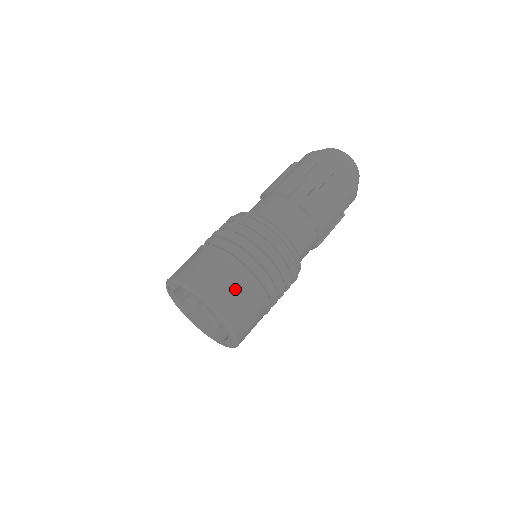
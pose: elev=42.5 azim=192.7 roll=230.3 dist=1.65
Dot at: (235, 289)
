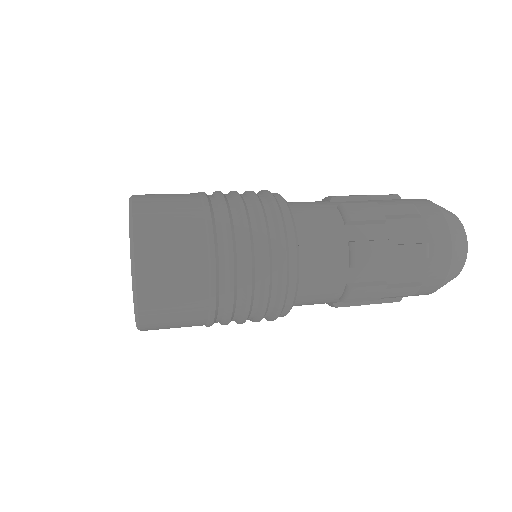
Dot at: (179, 267)
